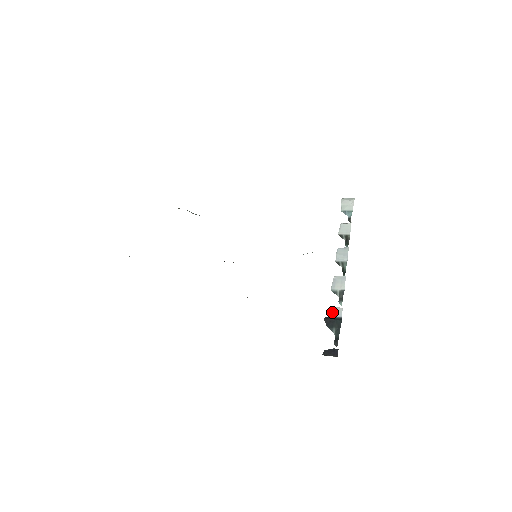
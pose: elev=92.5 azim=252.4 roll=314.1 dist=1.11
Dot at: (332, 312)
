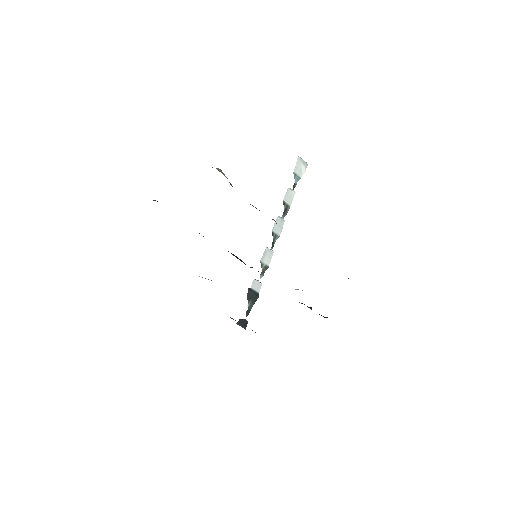
Dot at: (255, 285)
